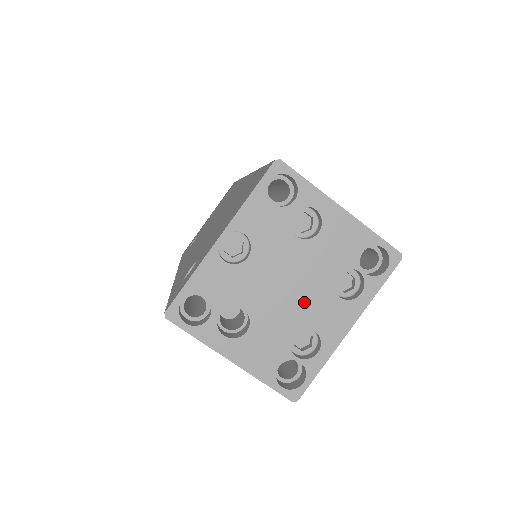
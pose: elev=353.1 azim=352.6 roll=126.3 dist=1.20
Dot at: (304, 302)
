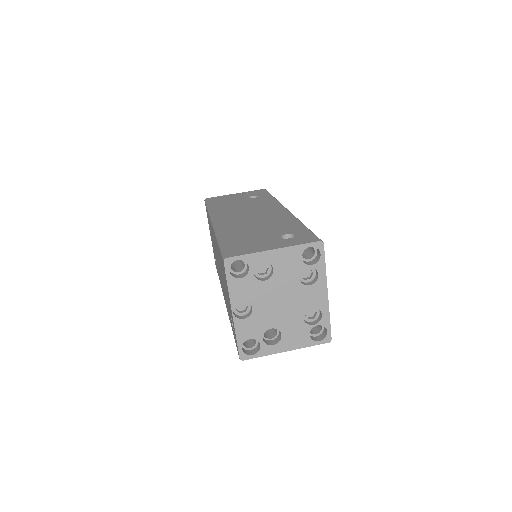
Dot at: (295, 302)
